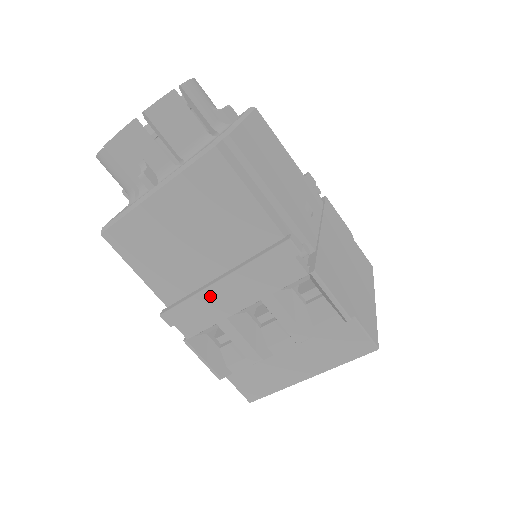
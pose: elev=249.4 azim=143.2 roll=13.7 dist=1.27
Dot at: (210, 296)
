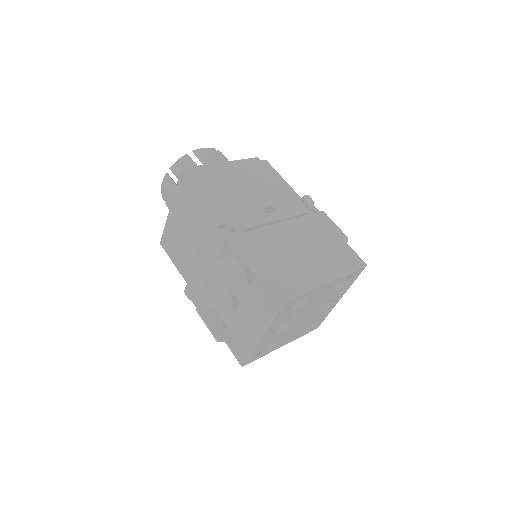
Dot at: (196, 271)
